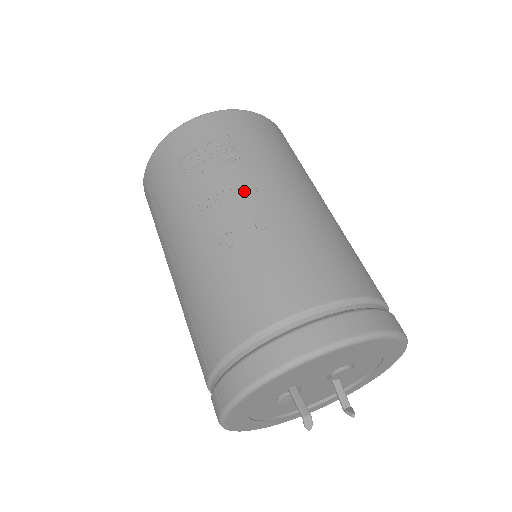
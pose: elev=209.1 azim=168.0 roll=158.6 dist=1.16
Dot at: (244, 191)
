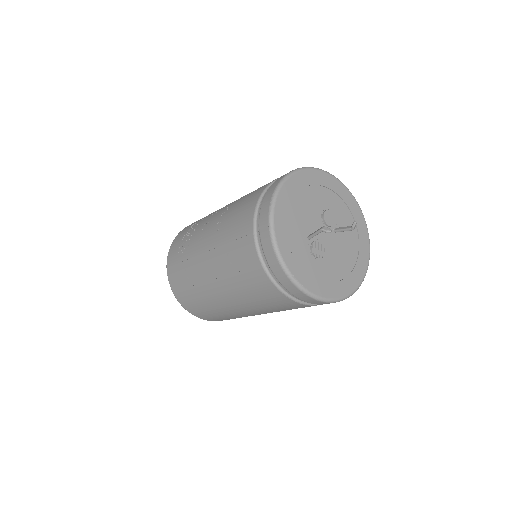
Dot at: (212, 217)
